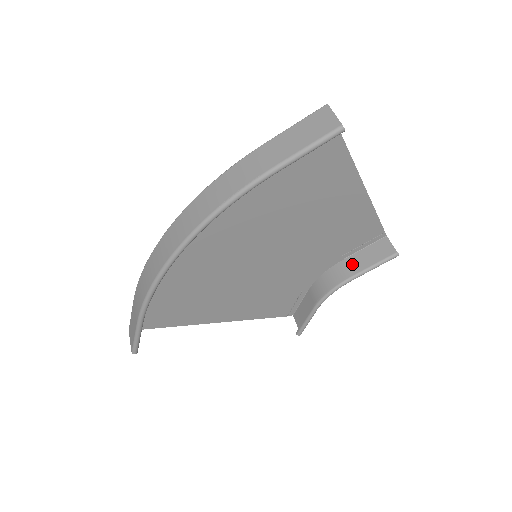
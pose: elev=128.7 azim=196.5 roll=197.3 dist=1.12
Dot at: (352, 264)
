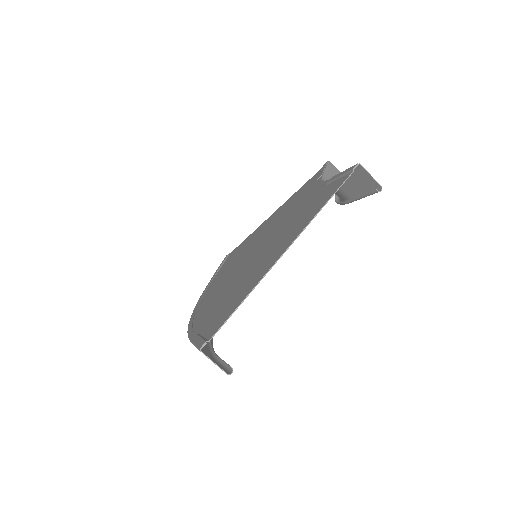
Dot at: (342, 186)
